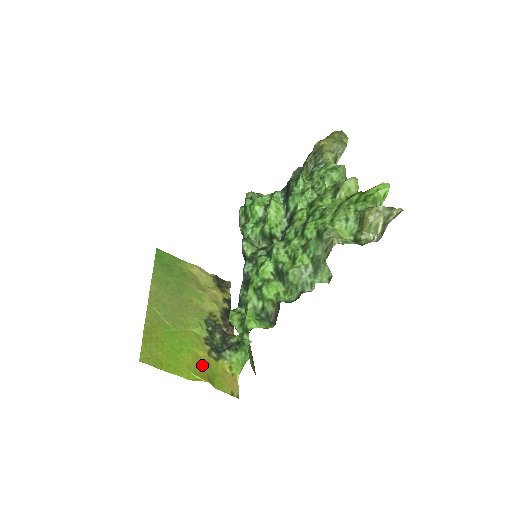
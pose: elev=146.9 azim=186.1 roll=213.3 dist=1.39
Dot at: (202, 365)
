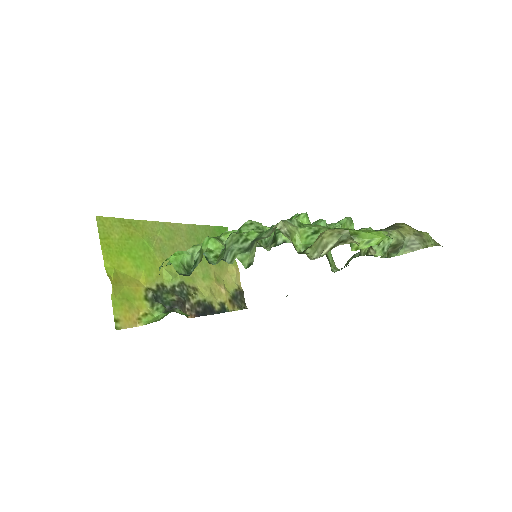
Dot at: (130, 282)
